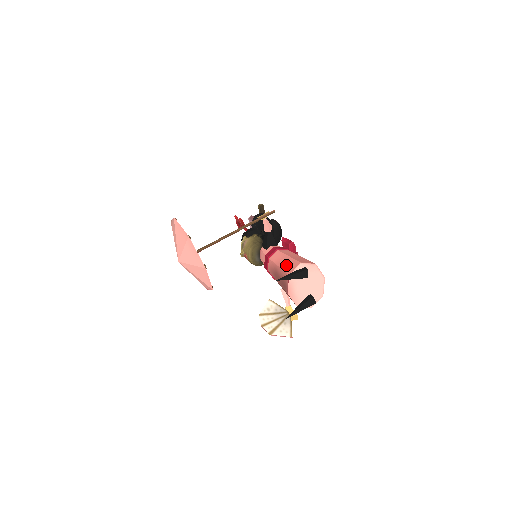
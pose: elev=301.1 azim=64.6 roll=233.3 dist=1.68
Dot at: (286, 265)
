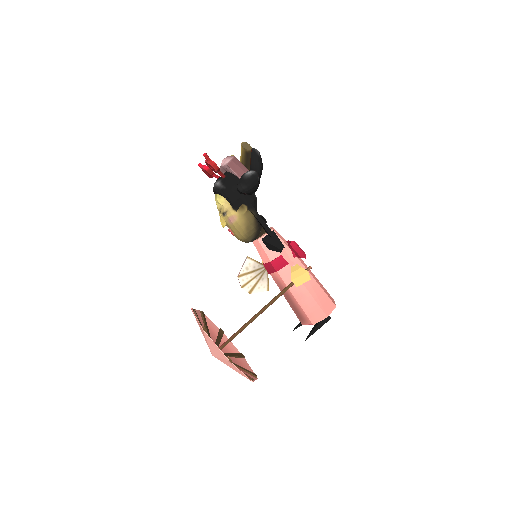
Dot at: (307, 306)
